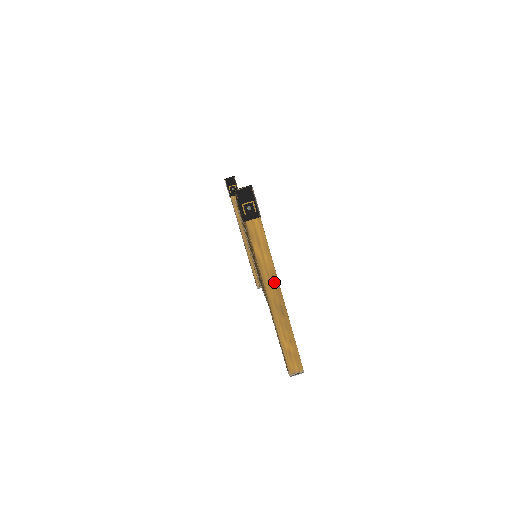
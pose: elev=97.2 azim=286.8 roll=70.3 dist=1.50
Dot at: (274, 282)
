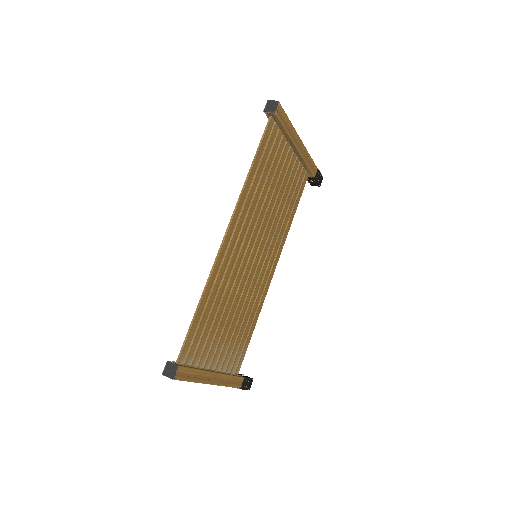
Dot at: occluded
